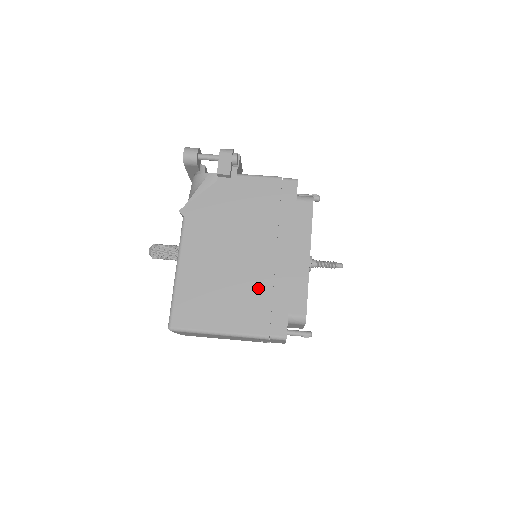
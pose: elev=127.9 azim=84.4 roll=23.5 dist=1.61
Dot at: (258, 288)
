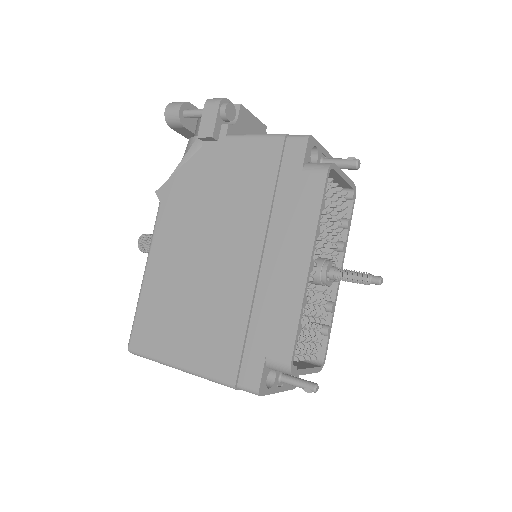
Dot at: (230, 309)
